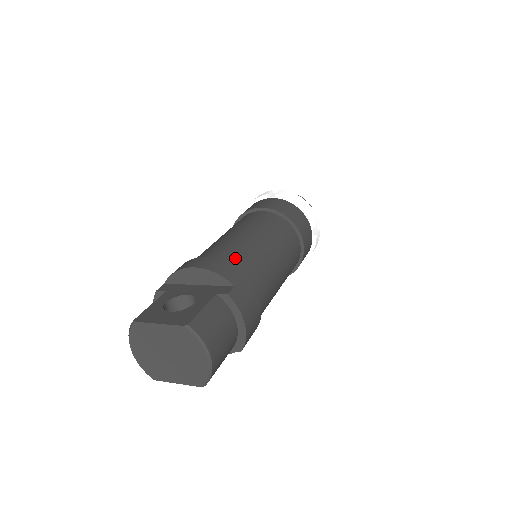
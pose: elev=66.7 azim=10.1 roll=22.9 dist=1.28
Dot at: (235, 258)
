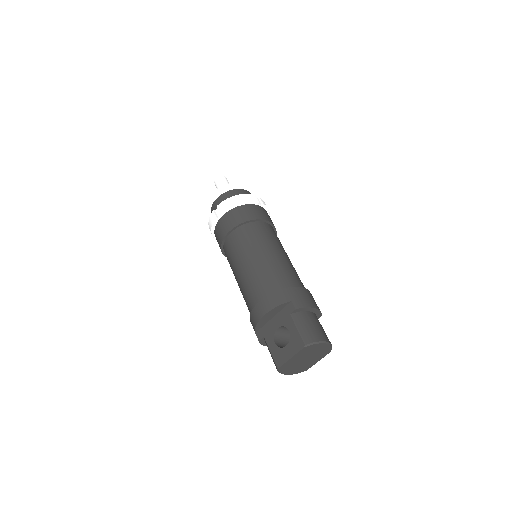
Dot at: (269, 285)
